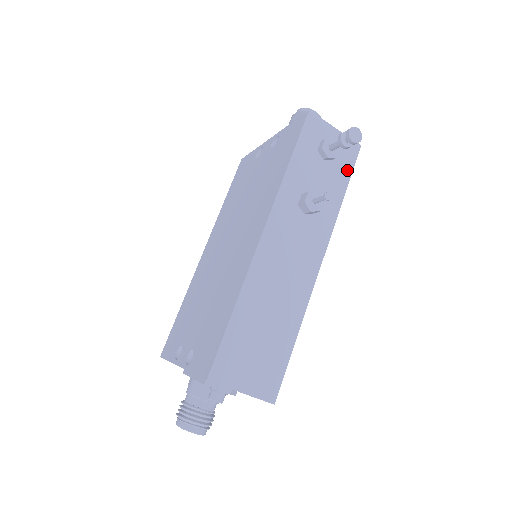
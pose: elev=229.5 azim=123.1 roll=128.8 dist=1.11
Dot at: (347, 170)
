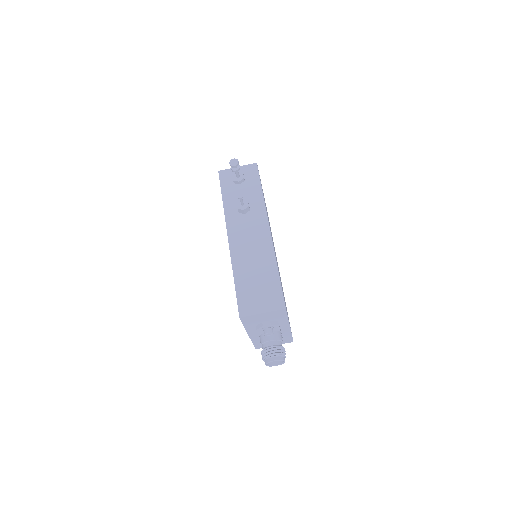
Dot at: (256, 179)
